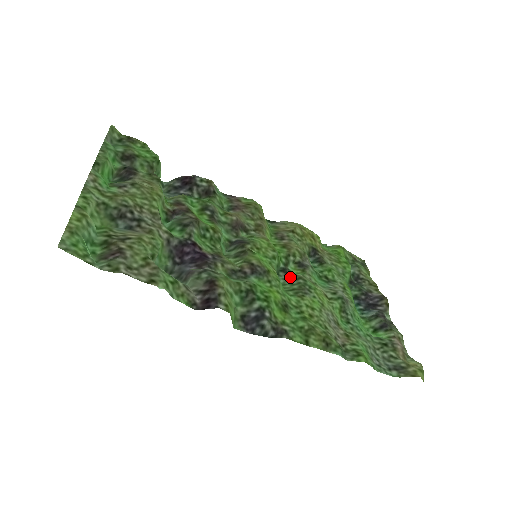
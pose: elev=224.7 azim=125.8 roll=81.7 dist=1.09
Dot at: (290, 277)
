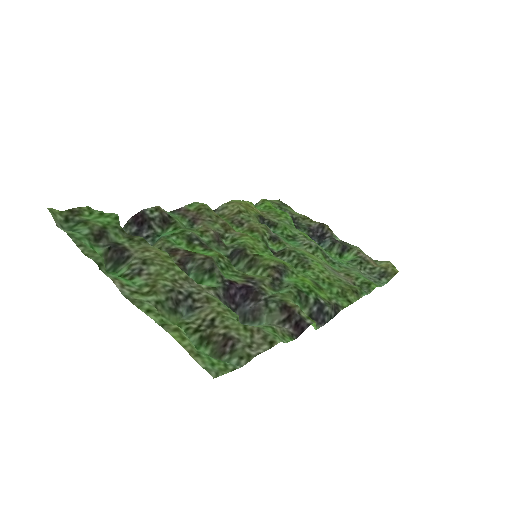
Dot at: (282, 255)
